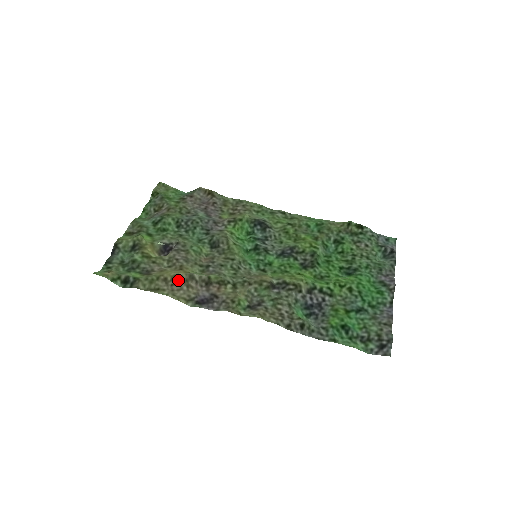
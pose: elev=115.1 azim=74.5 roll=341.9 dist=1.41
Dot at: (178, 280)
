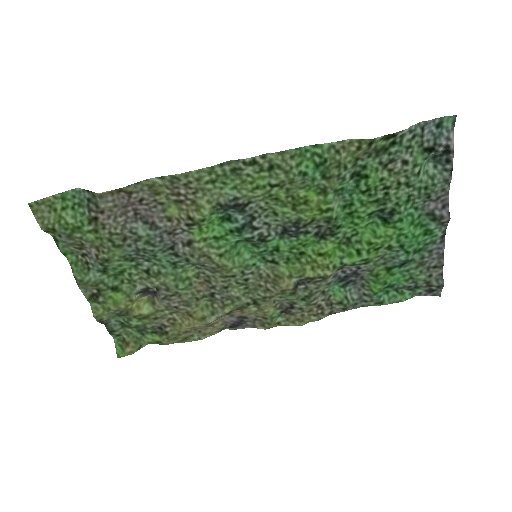
Dot at: (198, 328)
